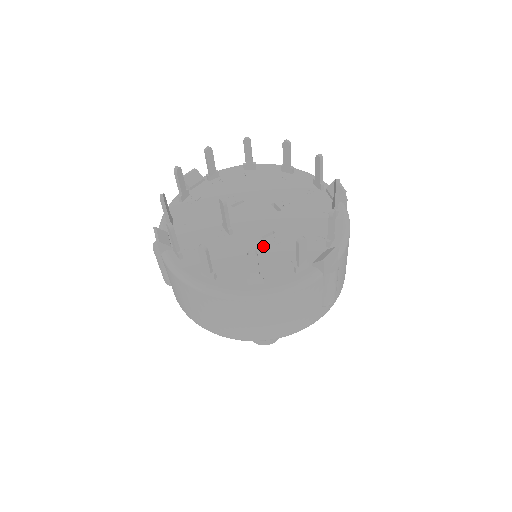
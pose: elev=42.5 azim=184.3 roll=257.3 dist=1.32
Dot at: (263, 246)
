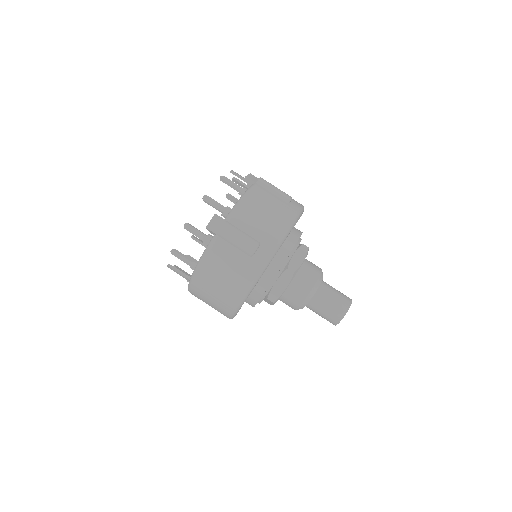
Dot at: occluded
